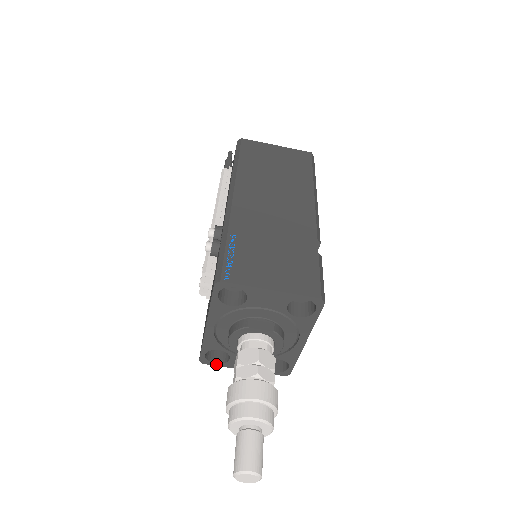
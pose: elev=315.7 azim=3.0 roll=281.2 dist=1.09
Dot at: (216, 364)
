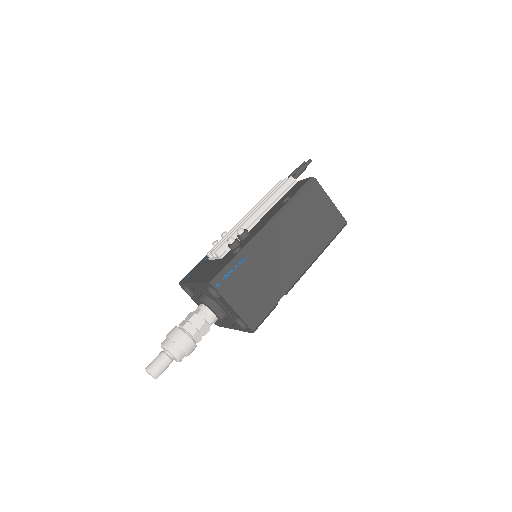
Dot at: (186, 291)
